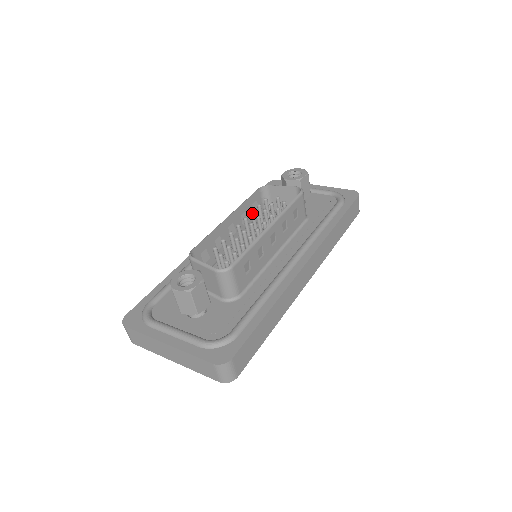
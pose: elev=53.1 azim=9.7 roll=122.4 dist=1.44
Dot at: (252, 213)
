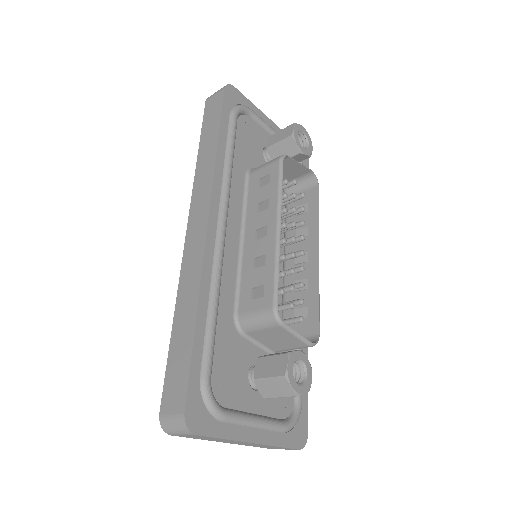
Dot at: occluded
